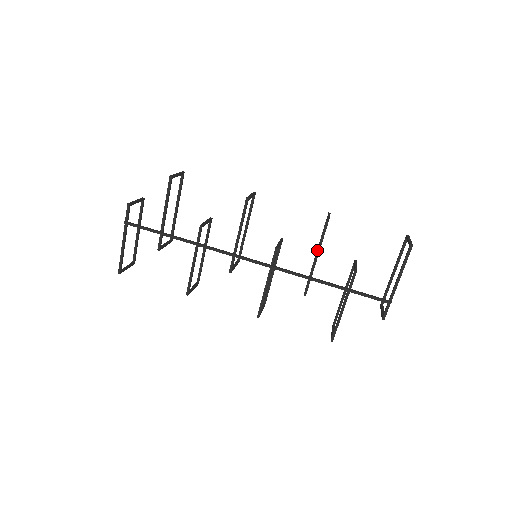
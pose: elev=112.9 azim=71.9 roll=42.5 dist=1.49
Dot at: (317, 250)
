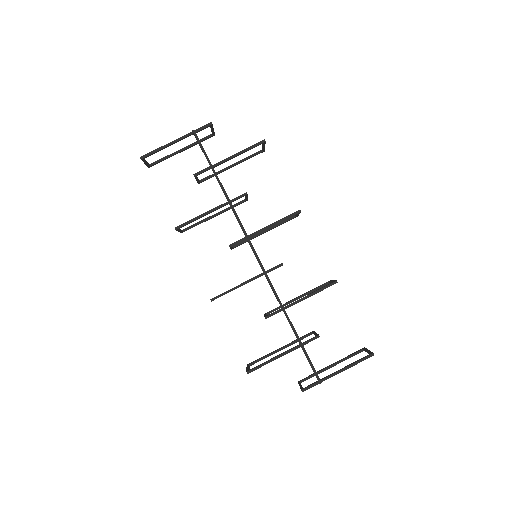
Dot at: (309, 294)
